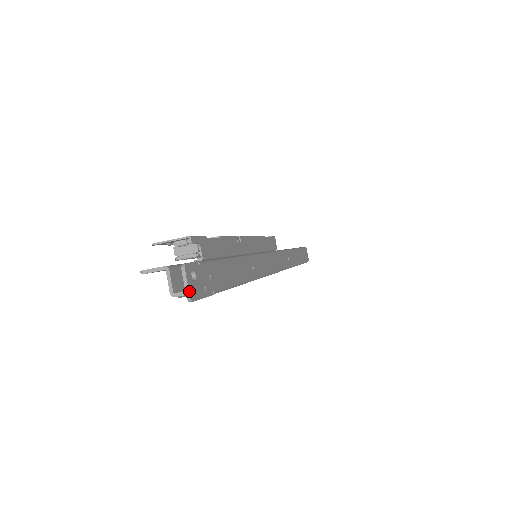
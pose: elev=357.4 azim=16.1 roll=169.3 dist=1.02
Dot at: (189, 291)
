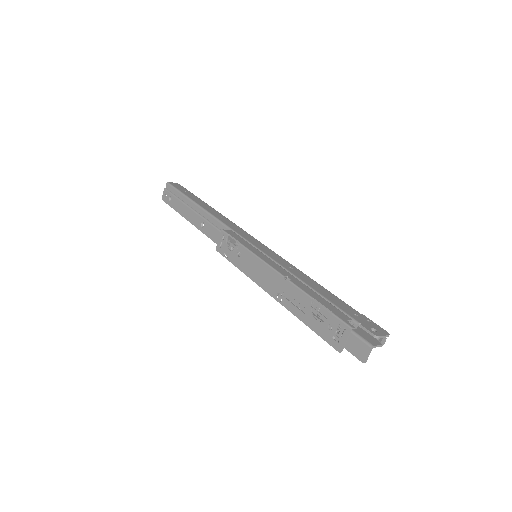
Dot at: (387, 335)
